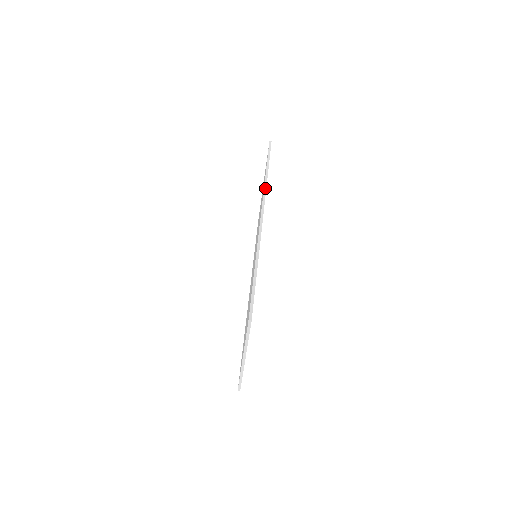
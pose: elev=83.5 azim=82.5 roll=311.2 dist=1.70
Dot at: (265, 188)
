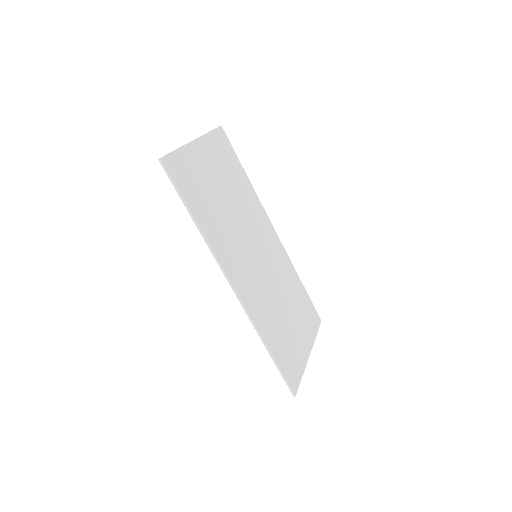
Dot at: (212, 252)
